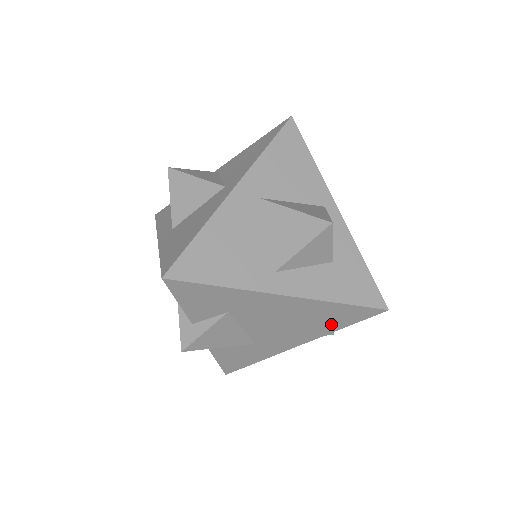
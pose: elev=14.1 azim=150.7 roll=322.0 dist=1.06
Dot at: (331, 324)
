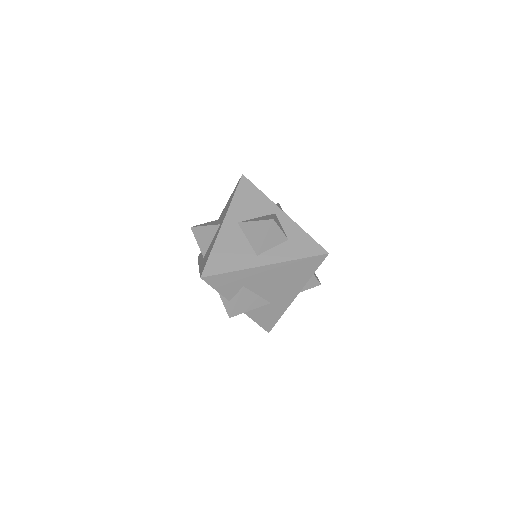
Dot at: (304, 274)
